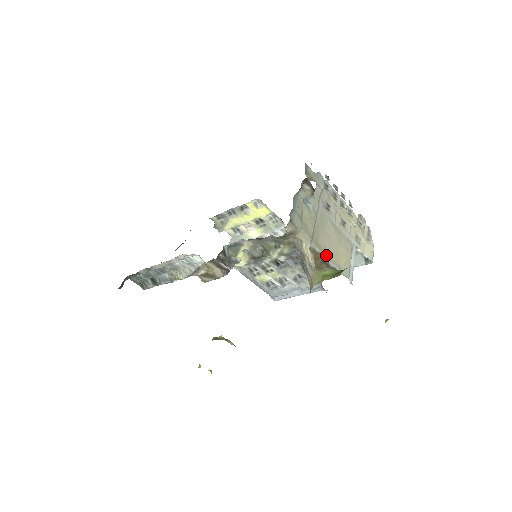
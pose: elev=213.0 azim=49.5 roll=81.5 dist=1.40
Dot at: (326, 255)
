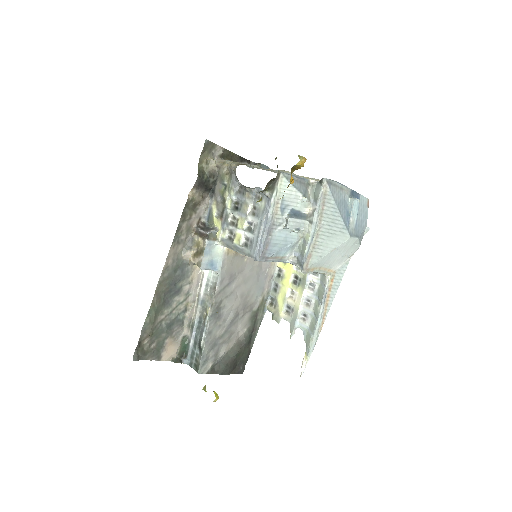
Dot at: occluded
